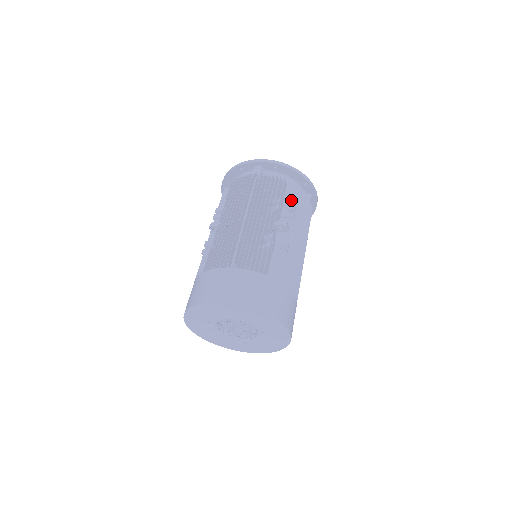
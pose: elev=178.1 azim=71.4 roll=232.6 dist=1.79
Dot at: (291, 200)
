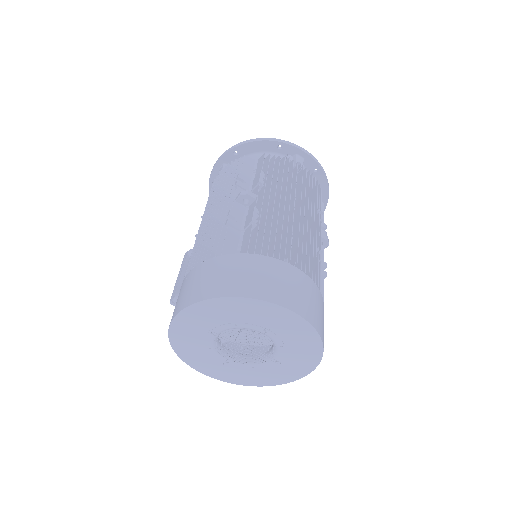
Dot at: occluded
